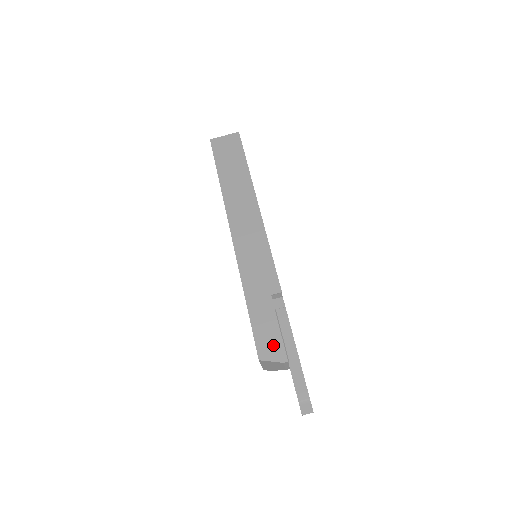
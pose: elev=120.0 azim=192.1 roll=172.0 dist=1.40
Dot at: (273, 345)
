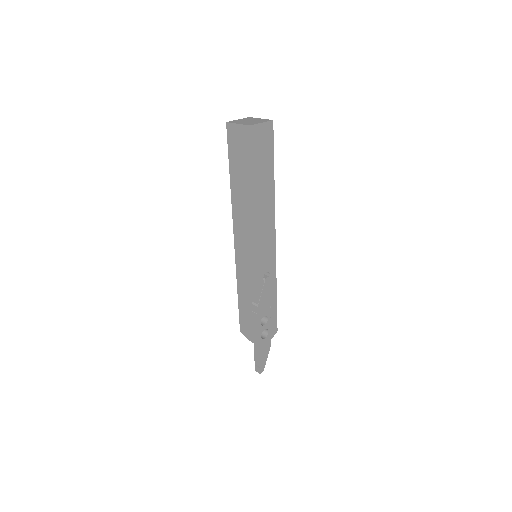
Dot at: (248, 330)
